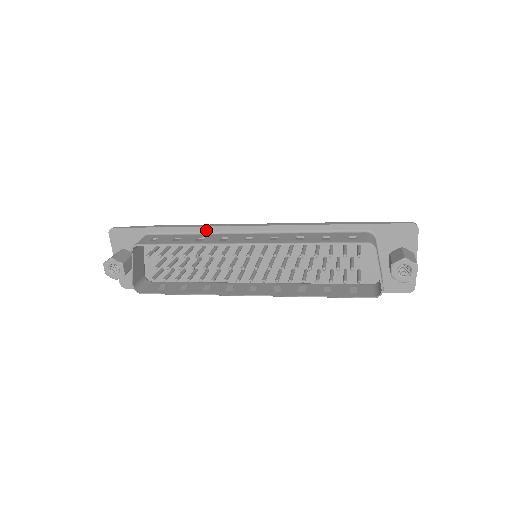
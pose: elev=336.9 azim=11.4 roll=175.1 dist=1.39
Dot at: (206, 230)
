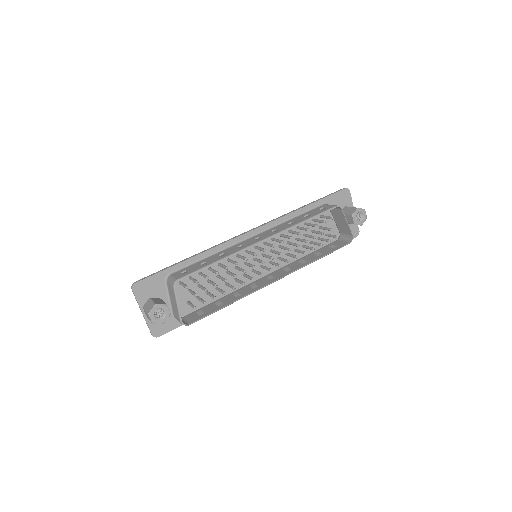
Dot at: (218, 249)
